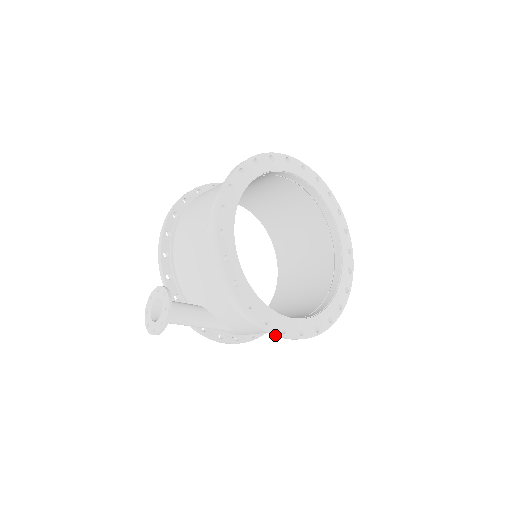
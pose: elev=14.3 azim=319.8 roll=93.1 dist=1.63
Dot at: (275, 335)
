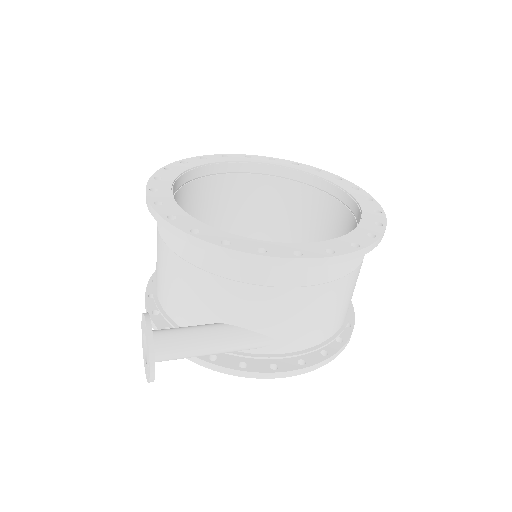
Dot at: (290, 265)
